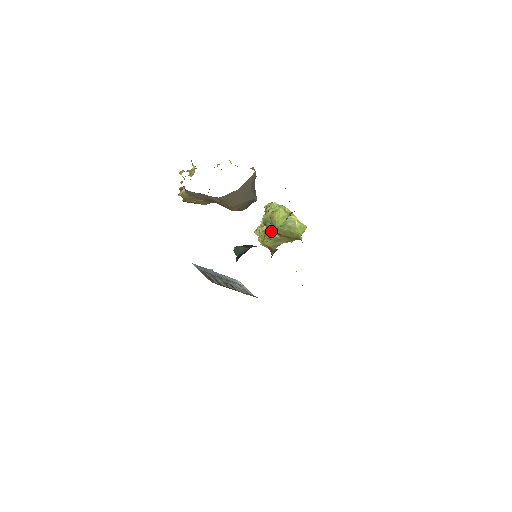
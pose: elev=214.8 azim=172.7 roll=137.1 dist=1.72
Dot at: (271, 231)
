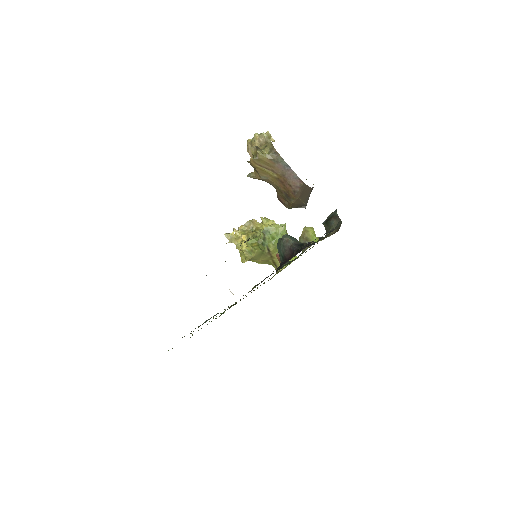
Dot at: (264, 242)
